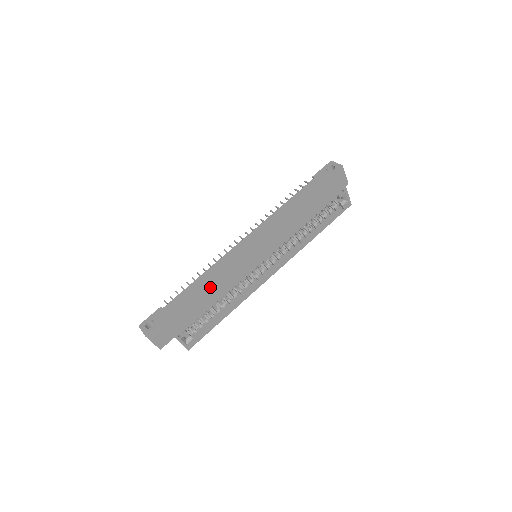
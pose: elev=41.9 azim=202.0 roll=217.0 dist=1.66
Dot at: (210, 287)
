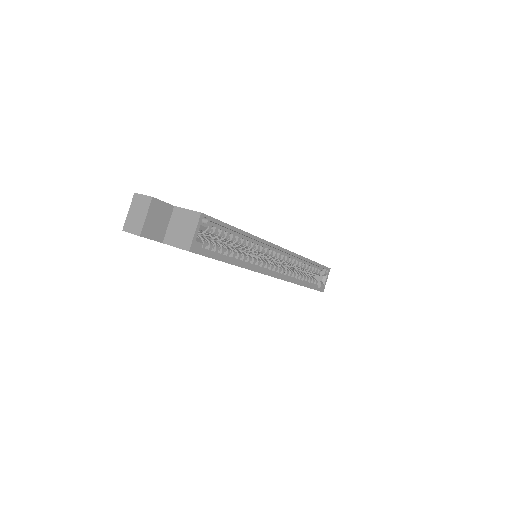
Dot at: occluded
